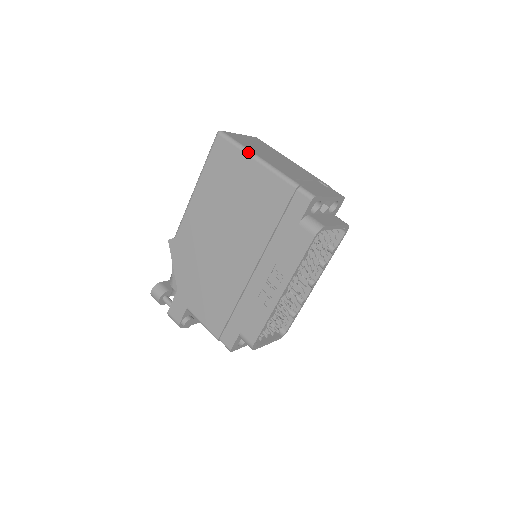
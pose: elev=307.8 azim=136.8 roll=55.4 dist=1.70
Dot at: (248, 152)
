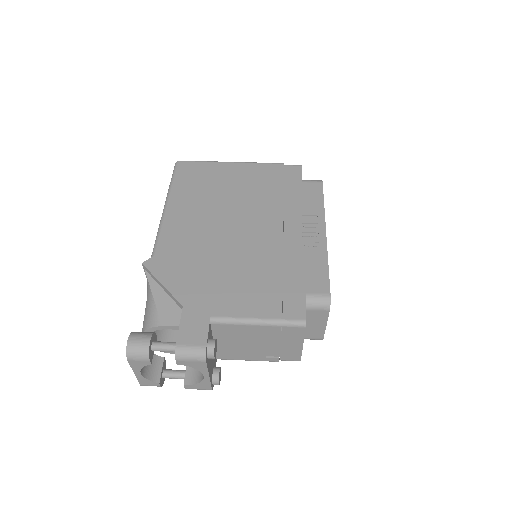
Dot at: occluded
